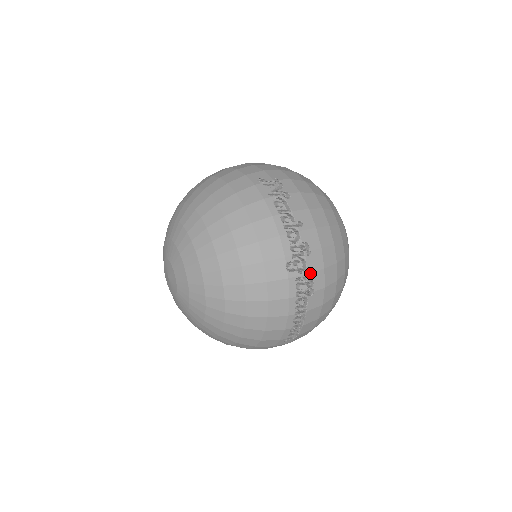
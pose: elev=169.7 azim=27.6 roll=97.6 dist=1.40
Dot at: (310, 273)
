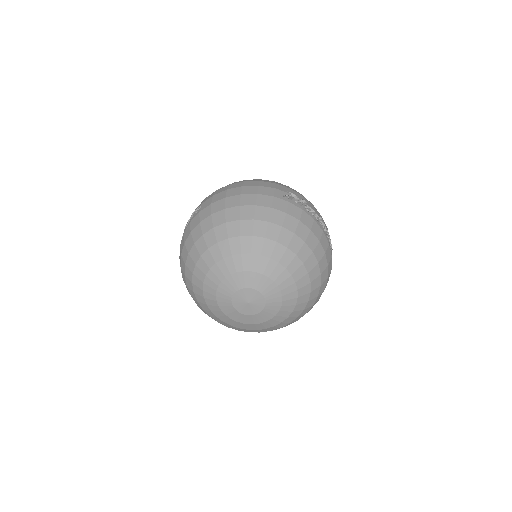
Dot at: occluded
